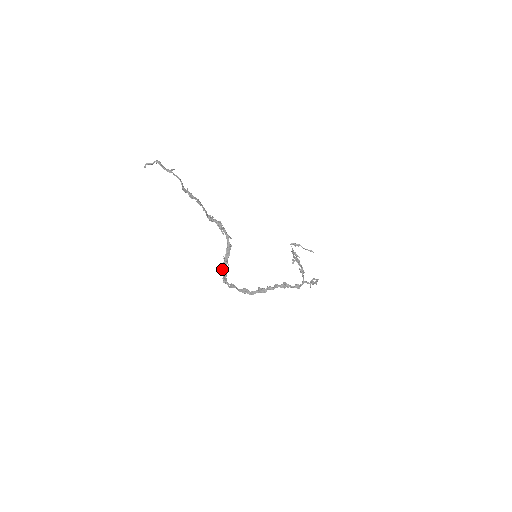
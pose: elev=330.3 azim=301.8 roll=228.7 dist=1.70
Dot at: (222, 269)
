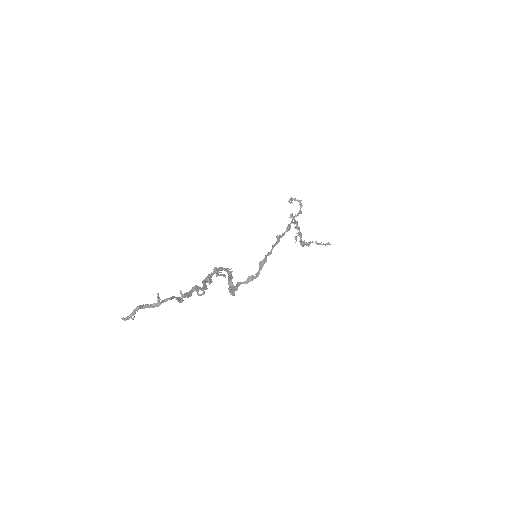
Dot at: occluded
